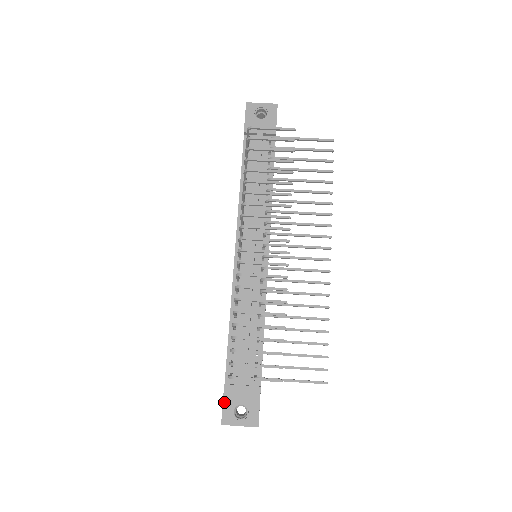
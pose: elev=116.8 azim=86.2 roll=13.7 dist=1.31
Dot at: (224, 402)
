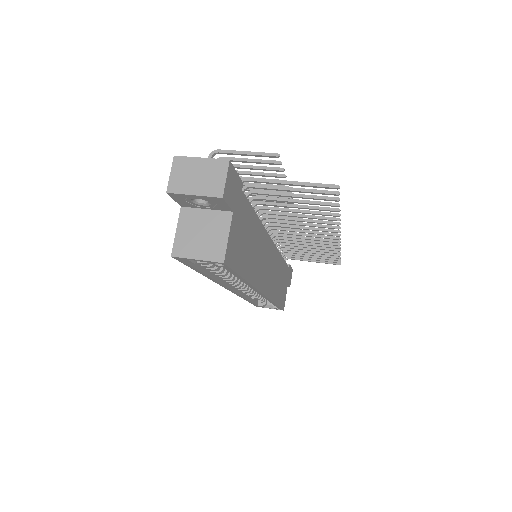
Dot at: occluded
